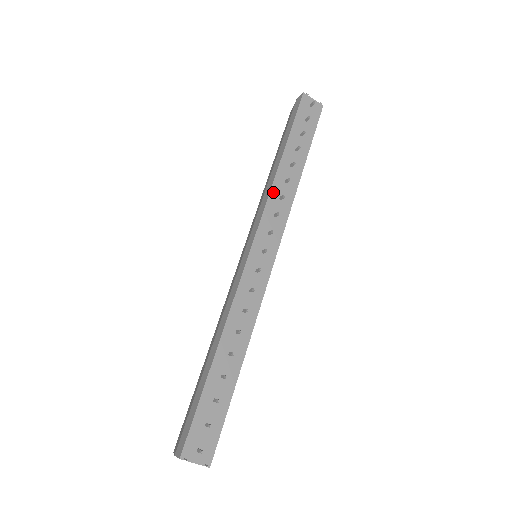
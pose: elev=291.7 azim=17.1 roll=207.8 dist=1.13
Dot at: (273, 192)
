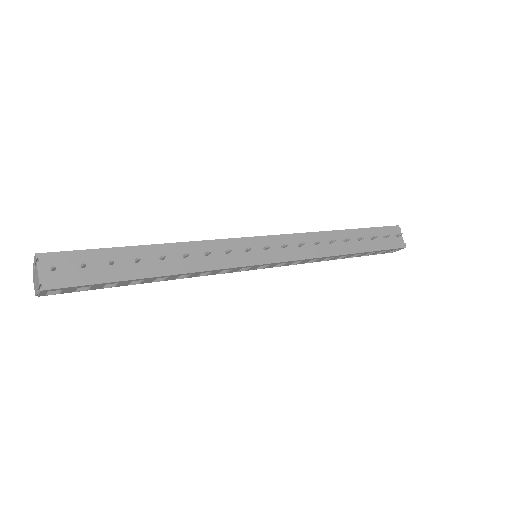
Dot at: (314, 235)
